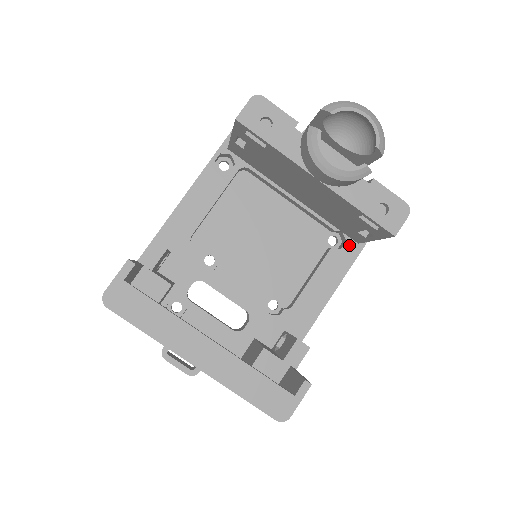
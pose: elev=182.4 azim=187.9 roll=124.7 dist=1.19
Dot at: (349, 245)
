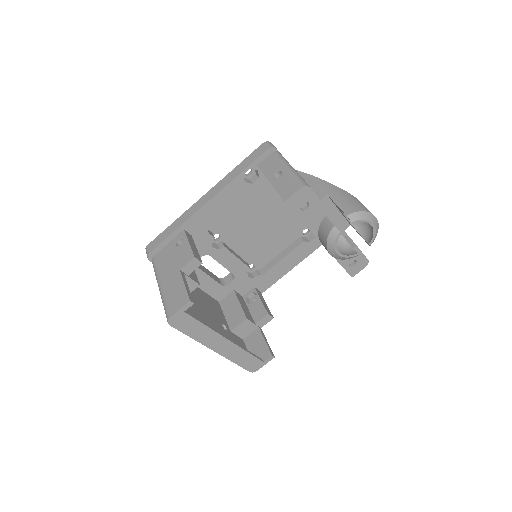
Dot at: (316, 240)
